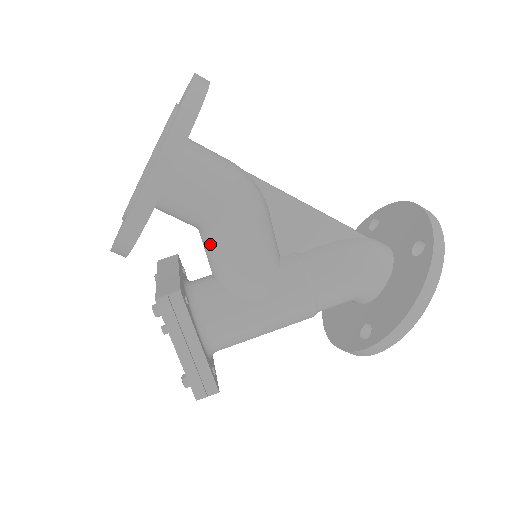
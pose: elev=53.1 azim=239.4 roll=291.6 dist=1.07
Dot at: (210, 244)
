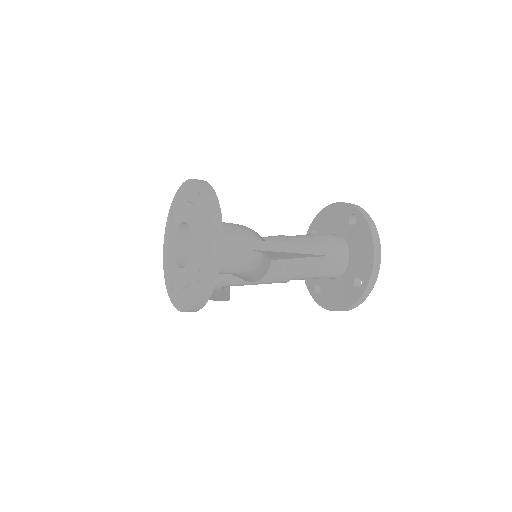
Dot at: occluded
